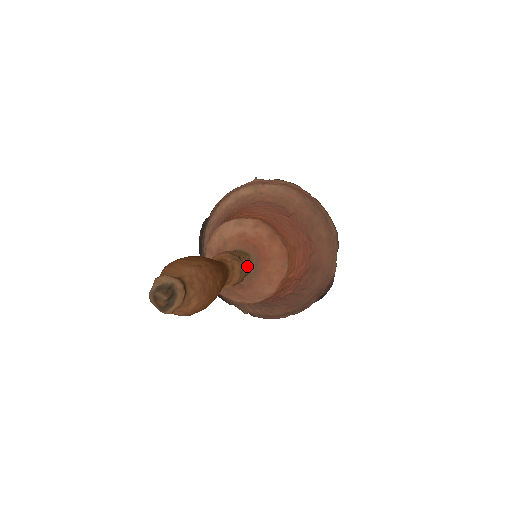
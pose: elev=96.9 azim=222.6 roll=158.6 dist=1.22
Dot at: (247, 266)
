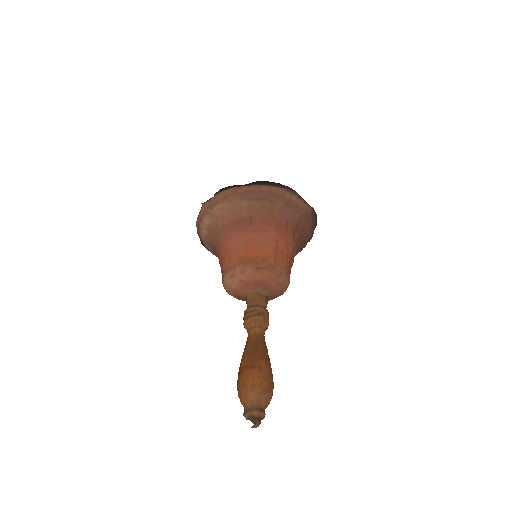
Dot at: (263, 301)
